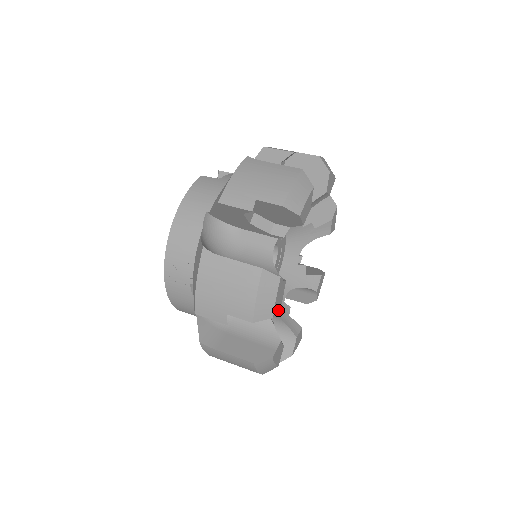
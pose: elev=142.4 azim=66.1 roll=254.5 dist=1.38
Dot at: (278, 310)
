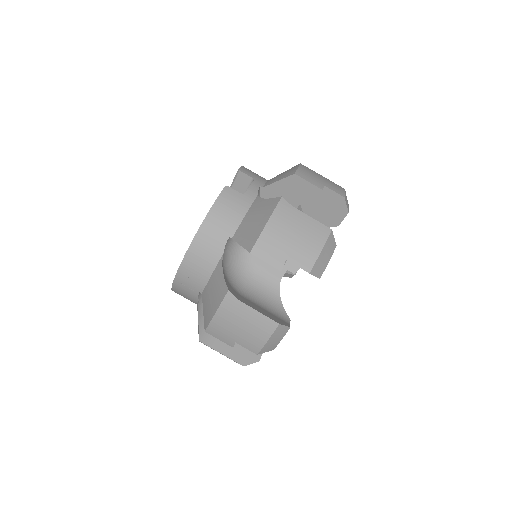
Dot at: occluded
